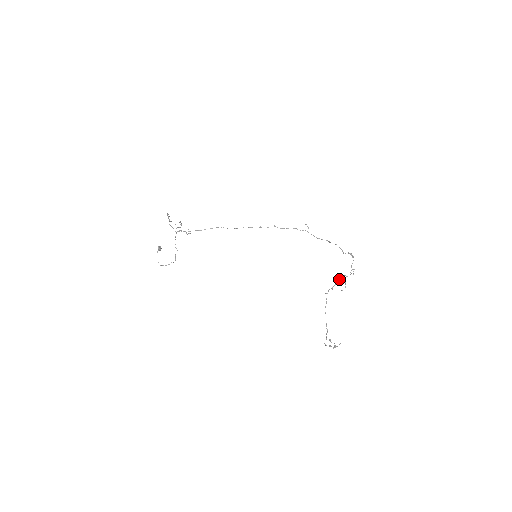
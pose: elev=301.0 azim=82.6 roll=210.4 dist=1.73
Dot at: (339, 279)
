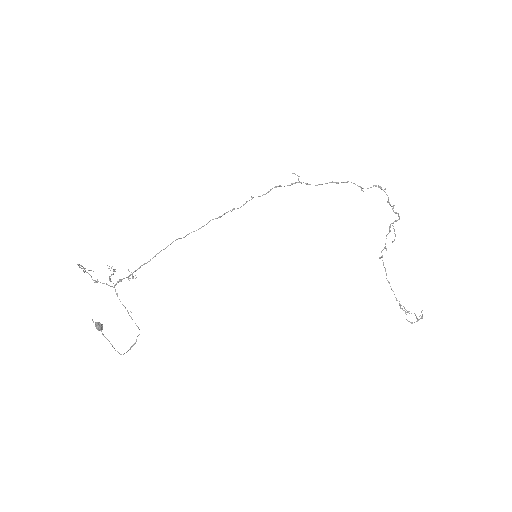
Dot at: (389, 230)
